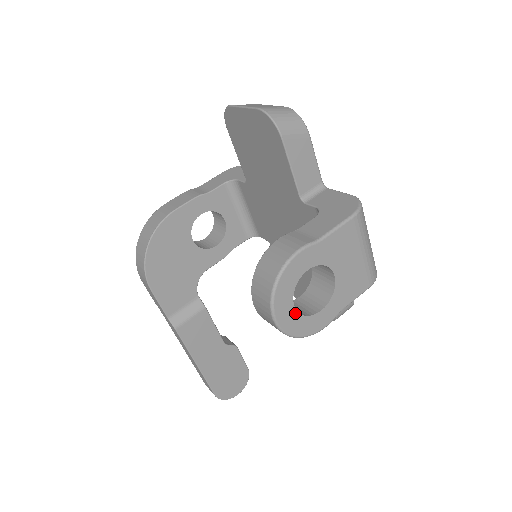
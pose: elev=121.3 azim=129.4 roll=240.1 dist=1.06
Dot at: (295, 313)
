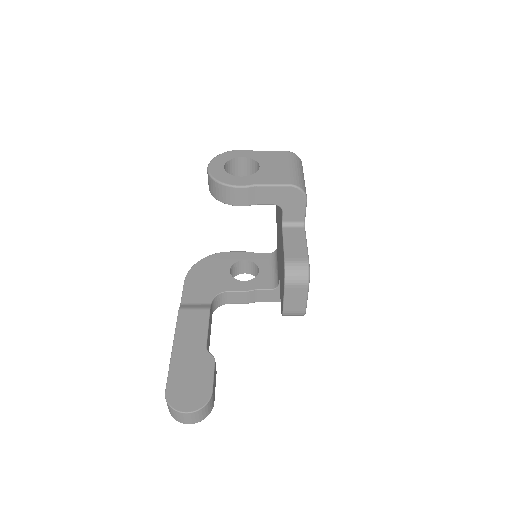
Dot at: (223, 170)
